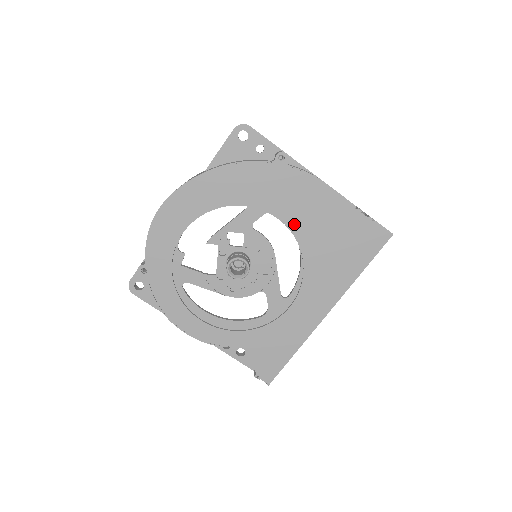
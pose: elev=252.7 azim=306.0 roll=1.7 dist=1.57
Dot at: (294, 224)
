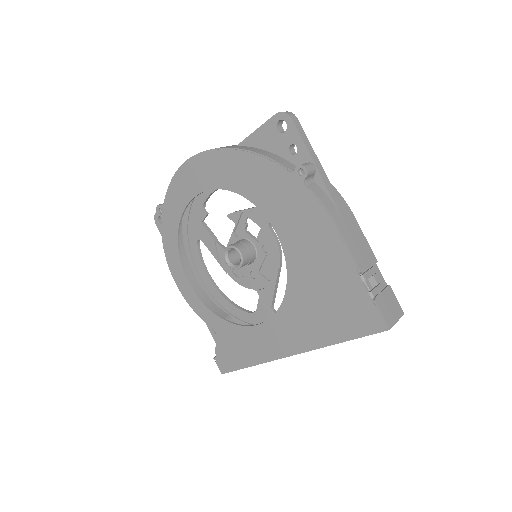
Dot at: (290, 249)
